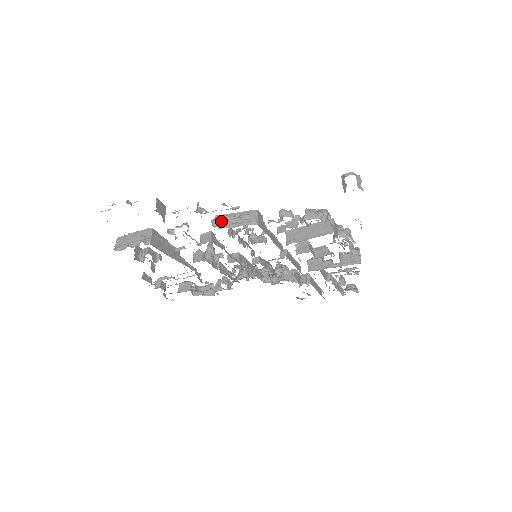
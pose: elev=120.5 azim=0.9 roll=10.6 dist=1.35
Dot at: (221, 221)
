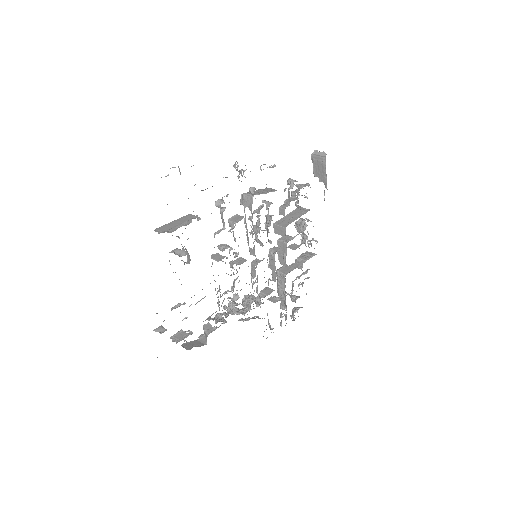
Dot at: occluded
